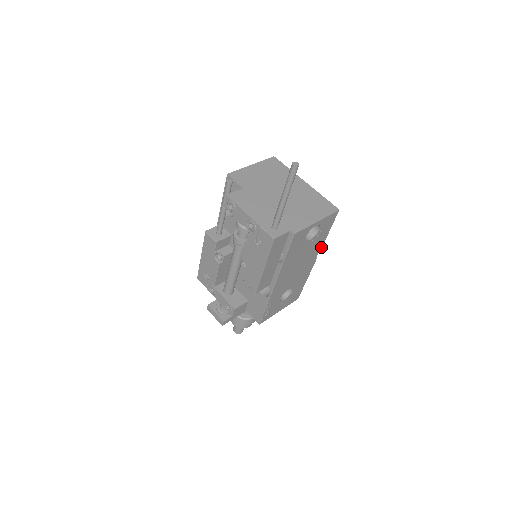
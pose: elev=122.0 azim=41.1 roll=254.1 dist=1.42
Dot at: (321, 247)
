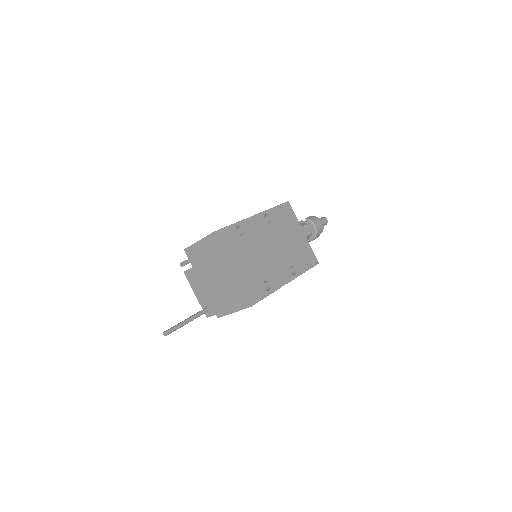
Dot at: occluded
